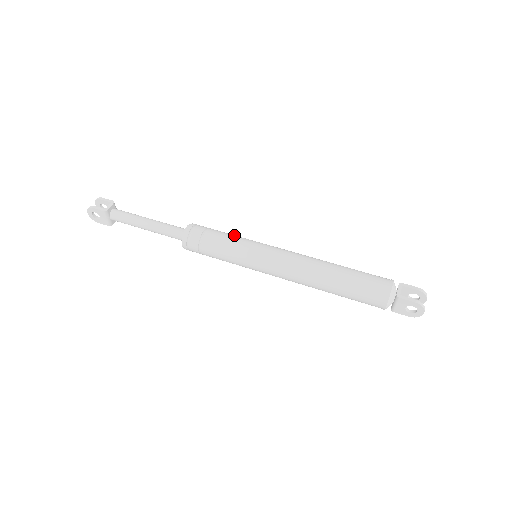
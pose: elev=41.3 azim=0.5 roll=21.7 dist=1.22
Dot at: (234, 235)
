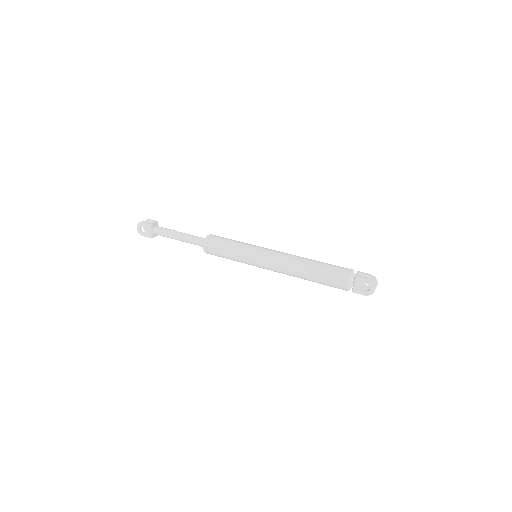
Dot at: occluded
